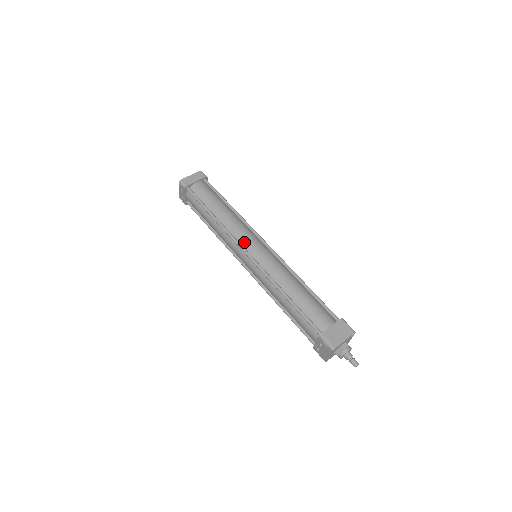
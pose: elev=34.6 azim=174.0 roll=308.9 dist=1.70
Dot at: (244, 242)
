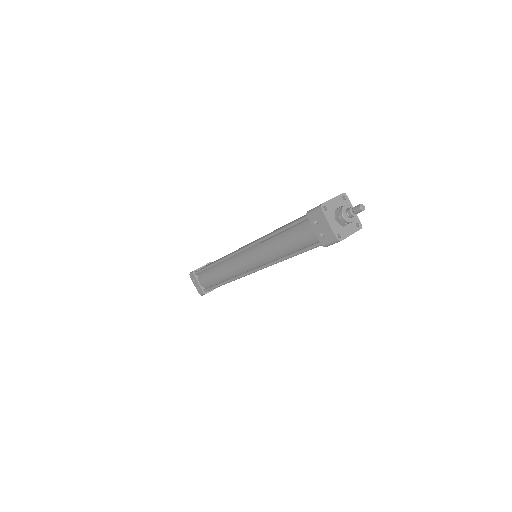
Dot at: occluded
